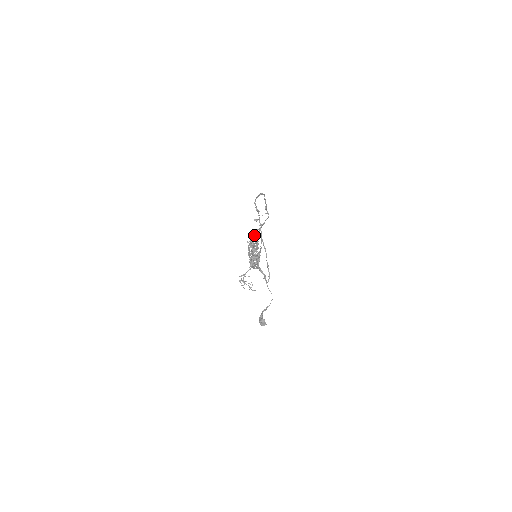
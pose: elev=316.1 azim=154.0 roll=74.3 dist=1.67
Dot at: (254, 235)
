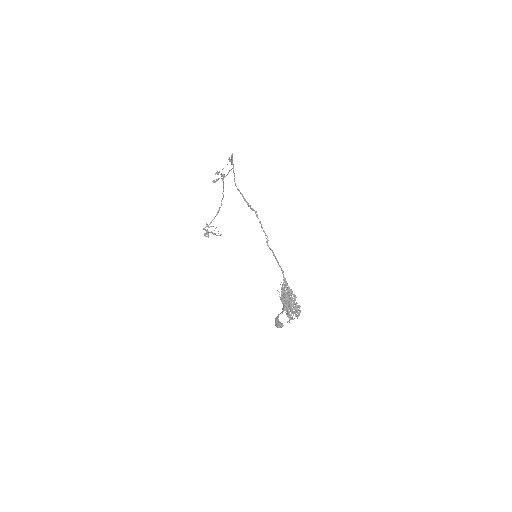
Dot at: (284, 281)
